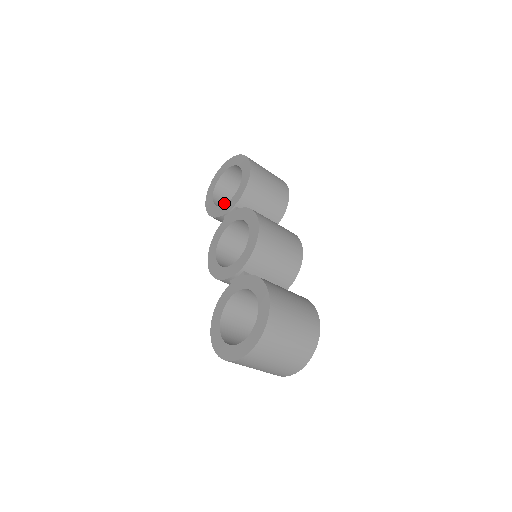
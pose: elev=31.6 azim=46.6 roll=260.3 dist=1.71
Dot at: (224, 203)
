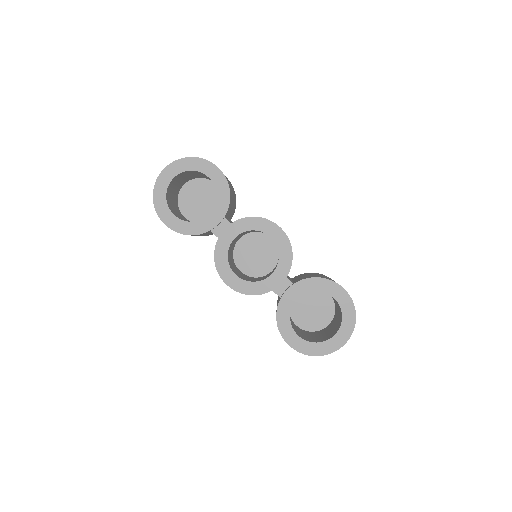
Dot at: (175, 213)
